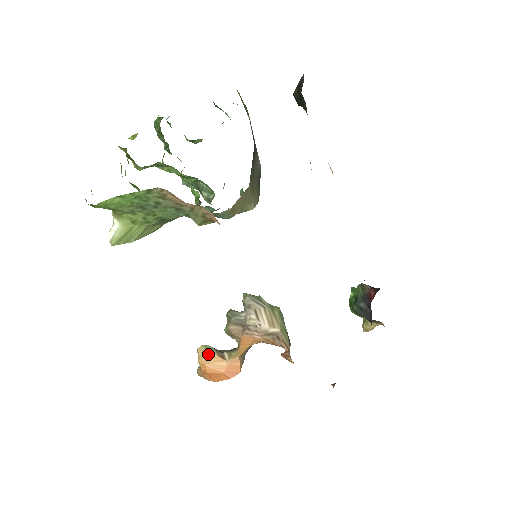
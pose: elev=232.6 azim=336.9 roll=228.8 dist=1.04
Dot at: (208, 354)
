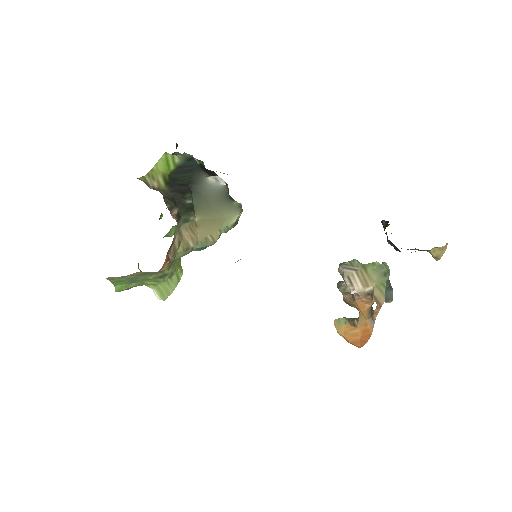
Dot at: (342, 326)
